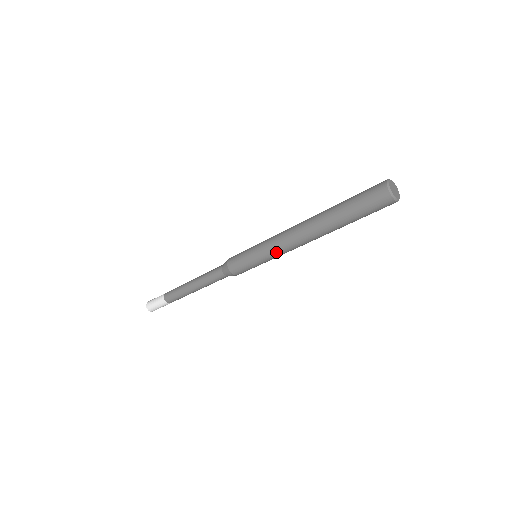
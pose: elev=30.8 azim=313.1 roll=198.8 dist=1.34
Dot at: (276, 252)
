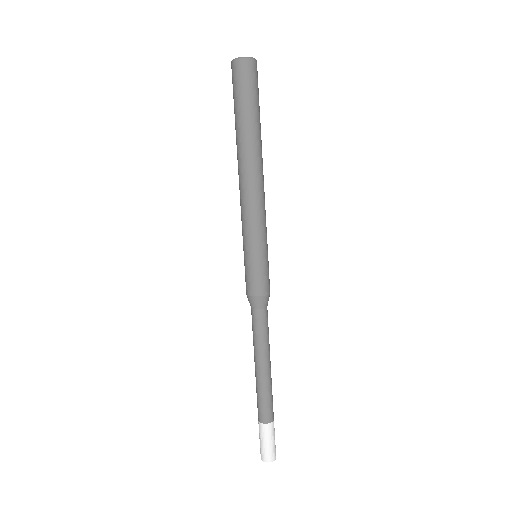
Dot at: (244, 221)
